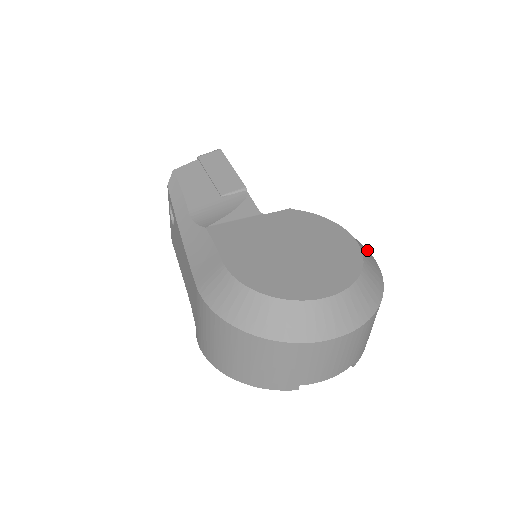
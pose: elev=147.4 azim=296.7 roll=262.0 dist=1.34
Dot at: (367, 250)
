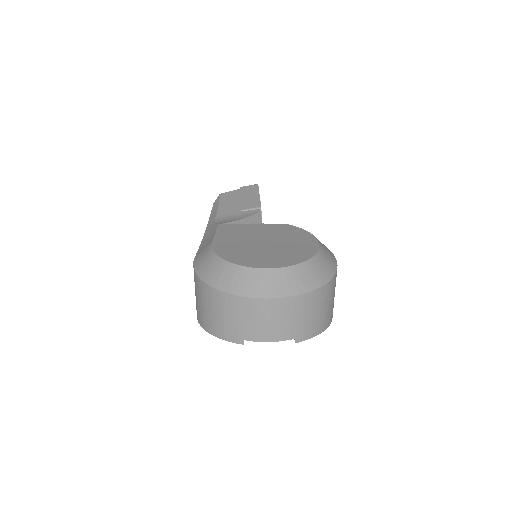
Dot at: (334, 259)
